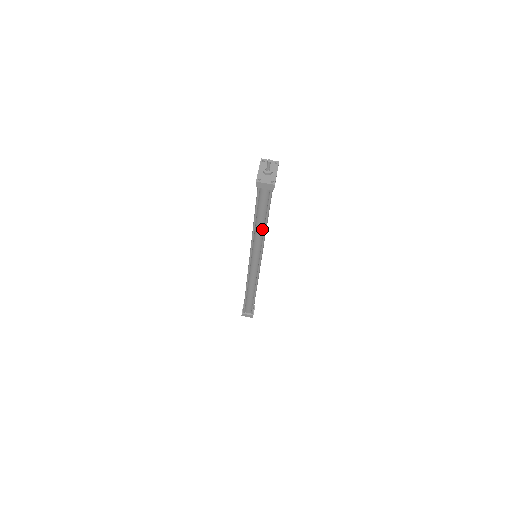
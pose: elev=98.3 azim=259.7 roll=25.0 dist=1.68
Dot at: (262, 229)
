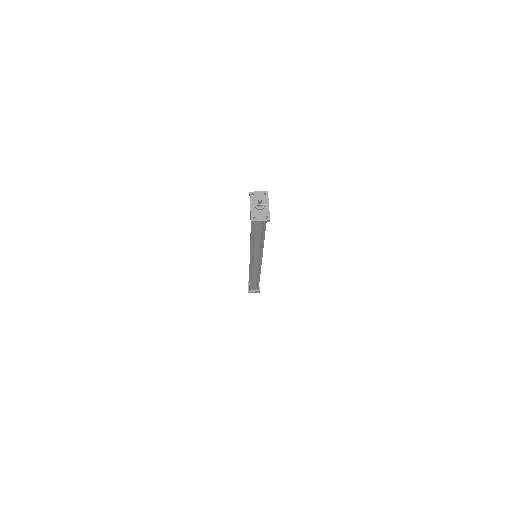
Dot at: (260, 242)
